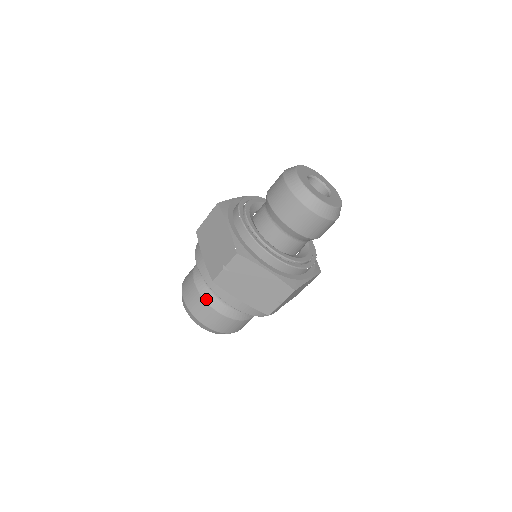
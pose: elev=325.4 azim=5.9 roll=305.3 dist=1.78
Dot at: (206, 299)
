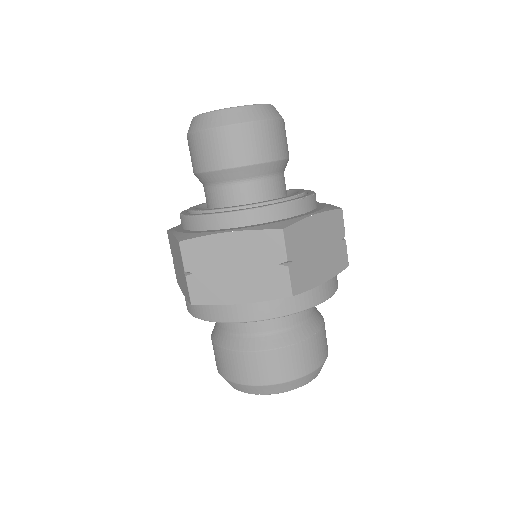
Dot at: (228, 347)
